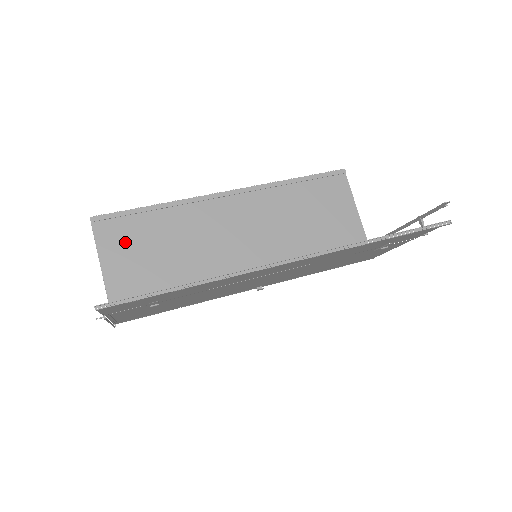
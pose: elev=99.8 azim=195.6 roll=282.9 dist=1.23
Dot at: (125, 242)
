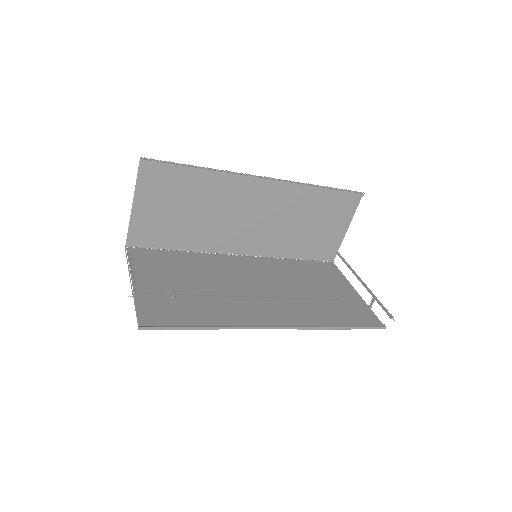
Dot at: (161, 189)
